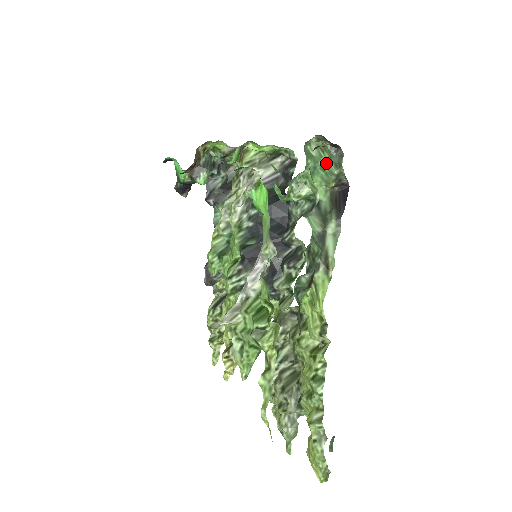
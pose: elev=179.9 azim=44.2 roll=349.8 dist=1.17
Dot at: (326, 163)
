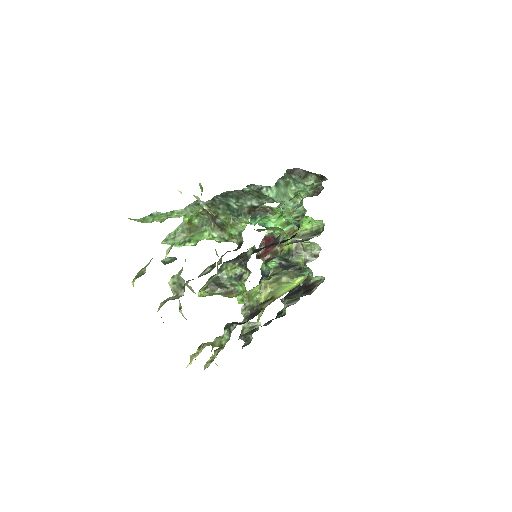
Dot at: (312, 184)
